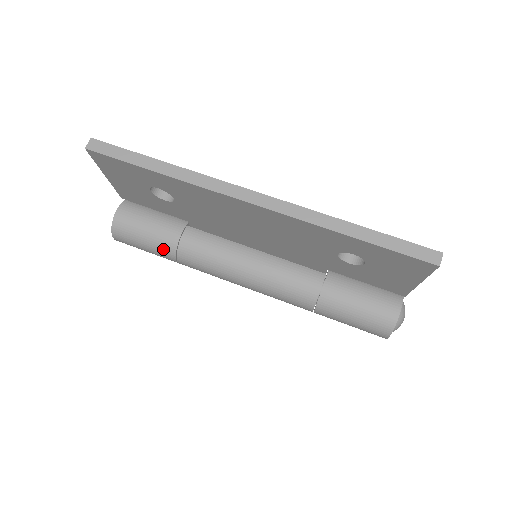
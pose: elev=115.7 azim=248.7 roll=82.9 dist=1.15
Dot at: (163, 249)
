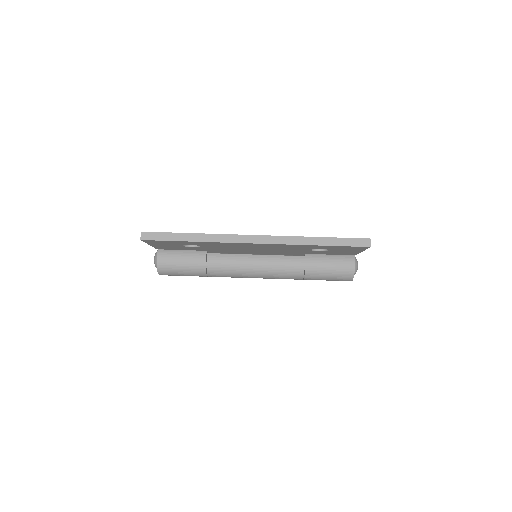
Dot at: (197, 273)
